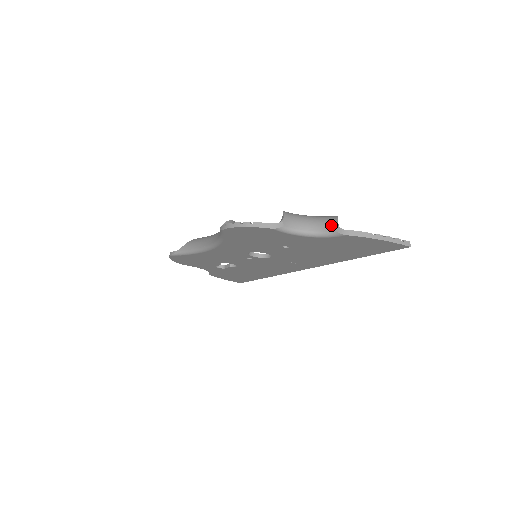
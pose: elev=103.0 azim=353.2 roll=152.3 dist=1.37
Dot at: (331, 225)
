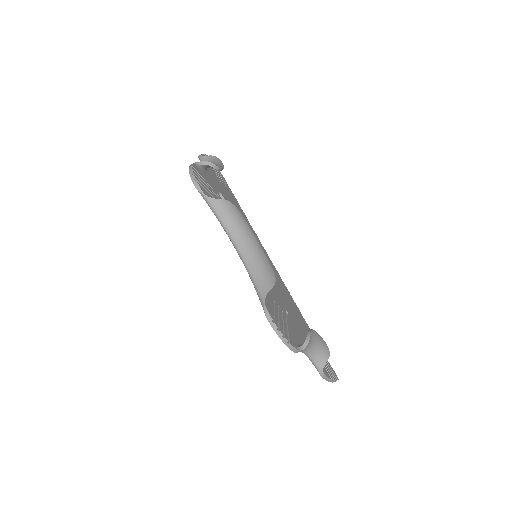
Dot at: (321, 362)
